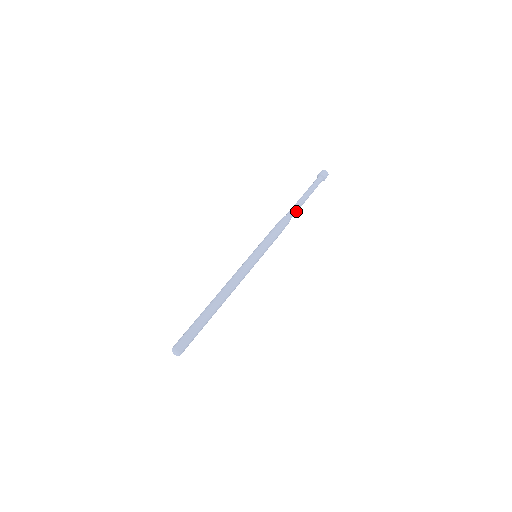
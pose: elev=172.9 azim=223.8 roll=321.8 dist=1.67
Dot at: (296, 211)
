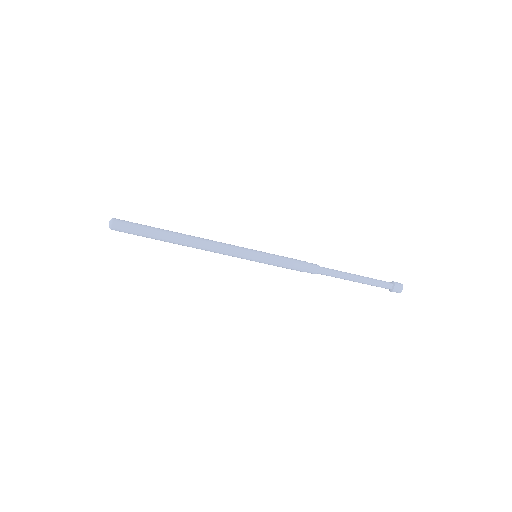
Dot at: (333, 275)
